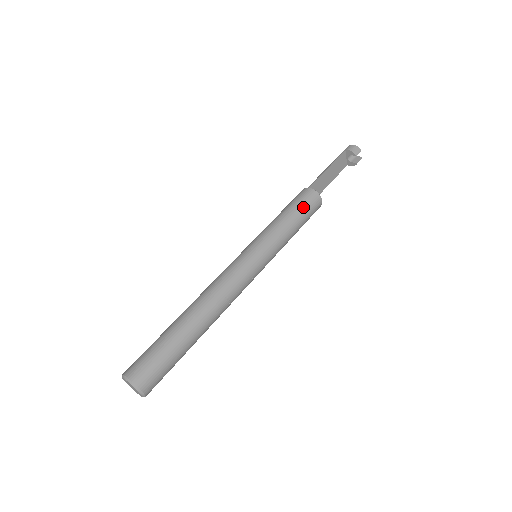
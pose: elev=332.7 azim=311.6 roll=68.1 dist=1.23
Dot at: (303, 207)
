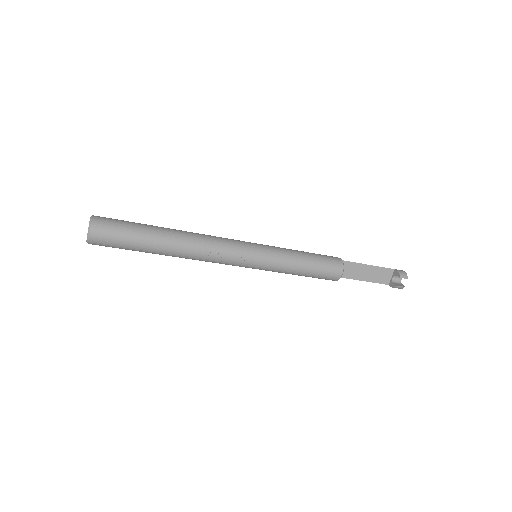
Dot at: (322, 260)
